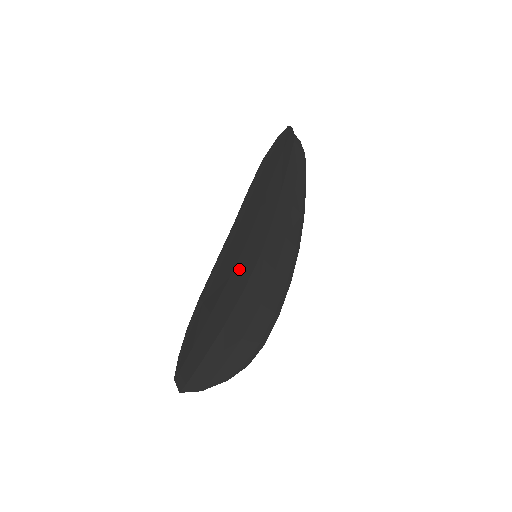
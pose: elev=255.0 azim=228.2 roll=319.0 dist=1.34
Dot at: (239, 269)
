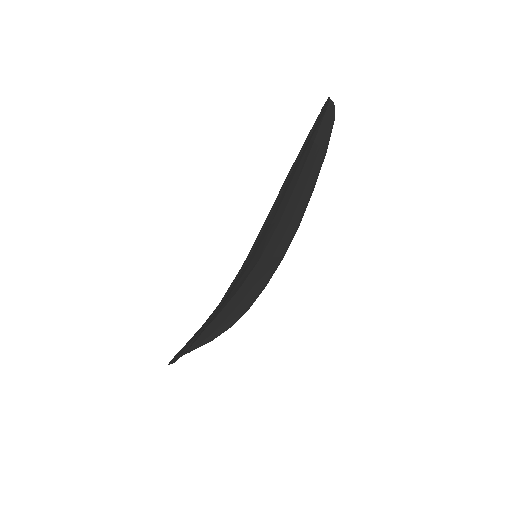
Dot at: (238, 284)
